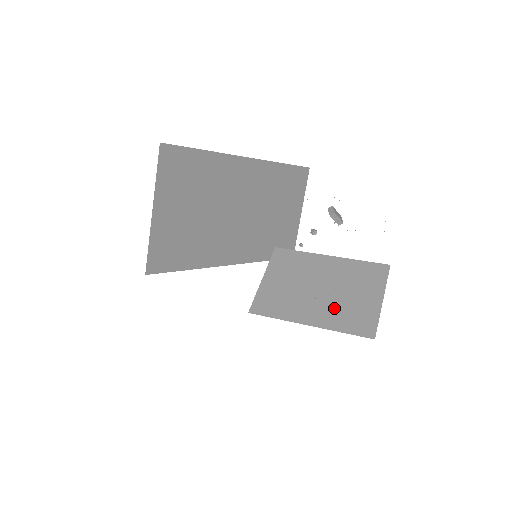
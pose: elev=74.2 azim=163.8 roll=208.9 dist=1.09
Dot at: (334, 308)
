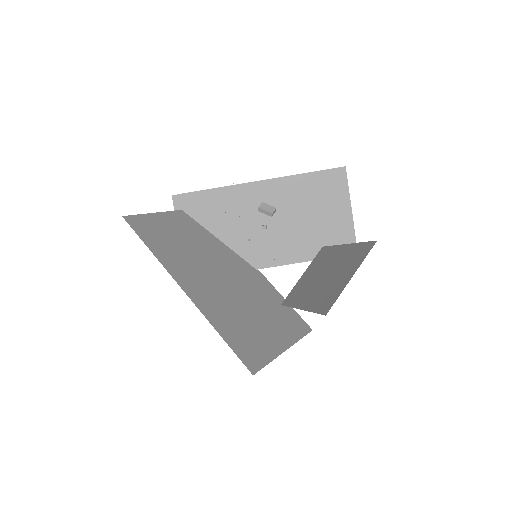
Dot at: (321, 292)
